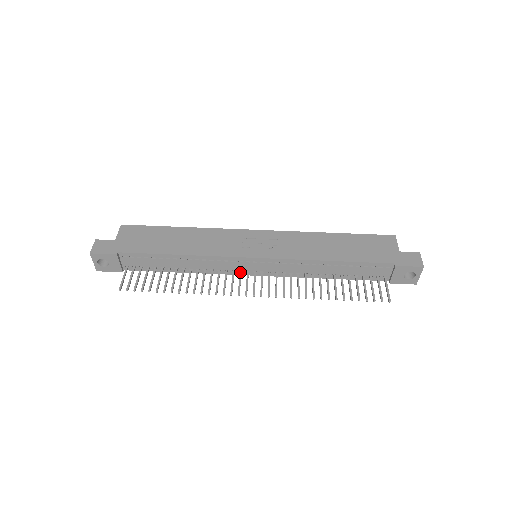
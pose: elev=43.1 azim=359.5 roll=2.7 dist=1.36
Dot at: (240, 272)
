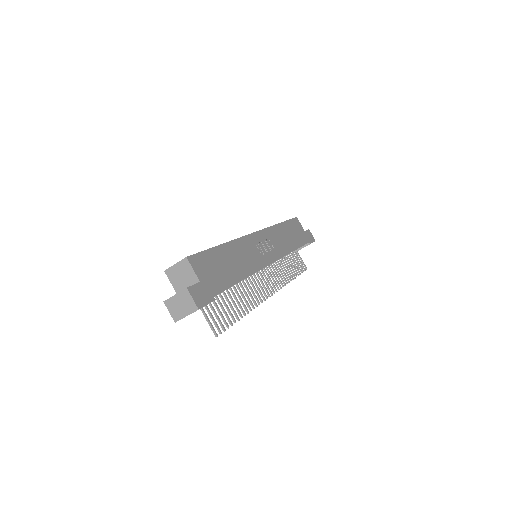
Dot at: (255, 275)
